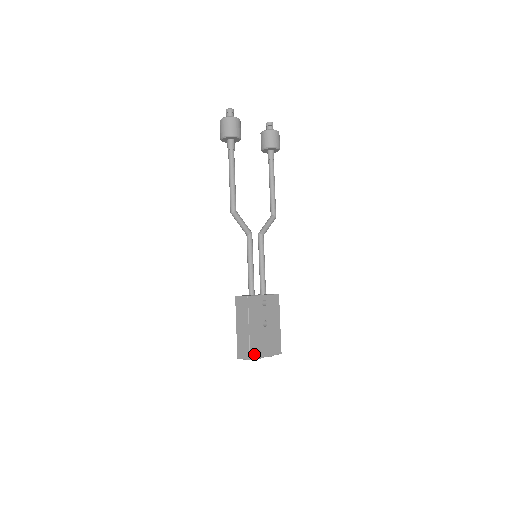
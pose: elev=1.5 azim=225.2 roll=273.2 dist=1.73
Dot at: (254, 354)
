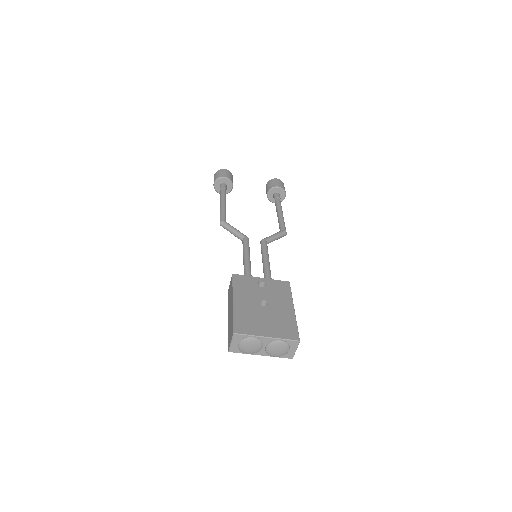
Dot at: (242, 329)
